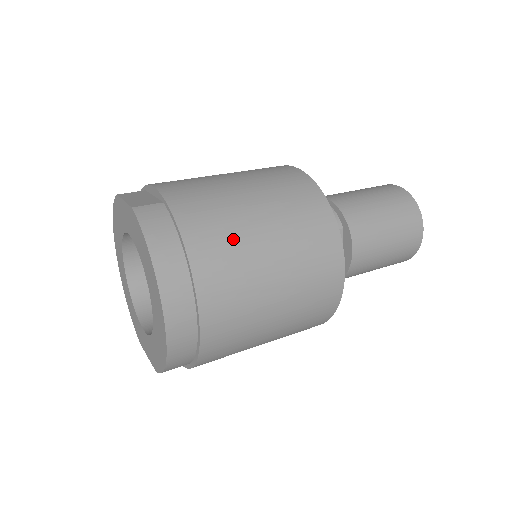
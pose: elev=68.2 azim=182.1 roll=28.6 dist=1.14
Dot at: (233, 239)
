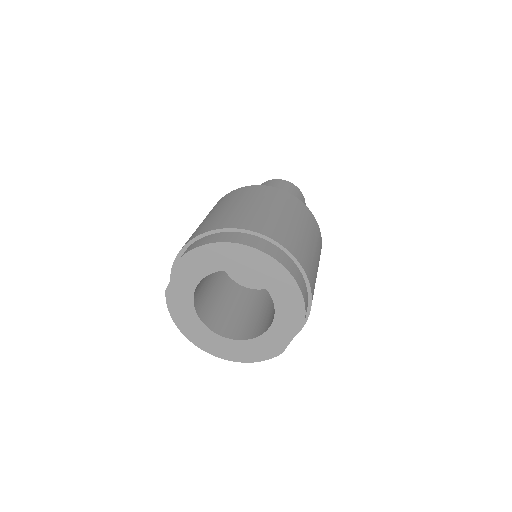
Dot at: (234, 214)
